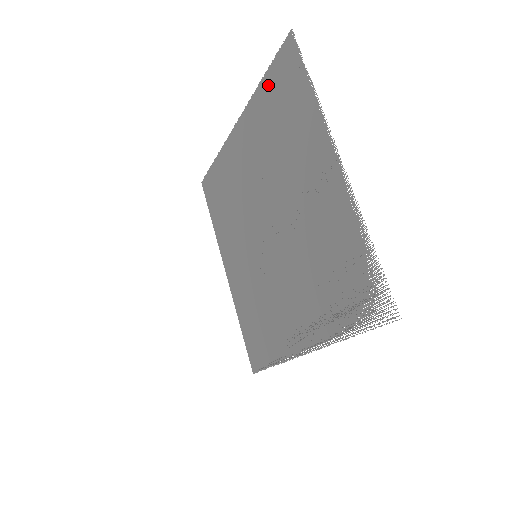
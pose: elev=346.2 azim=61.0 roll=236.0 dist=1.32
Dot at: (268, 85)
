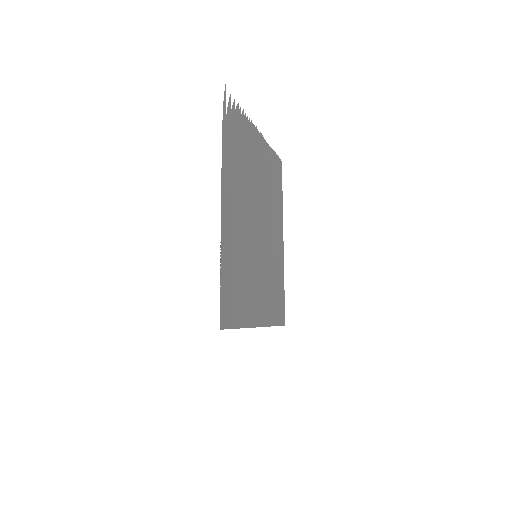
Dot at: (280, 192)
